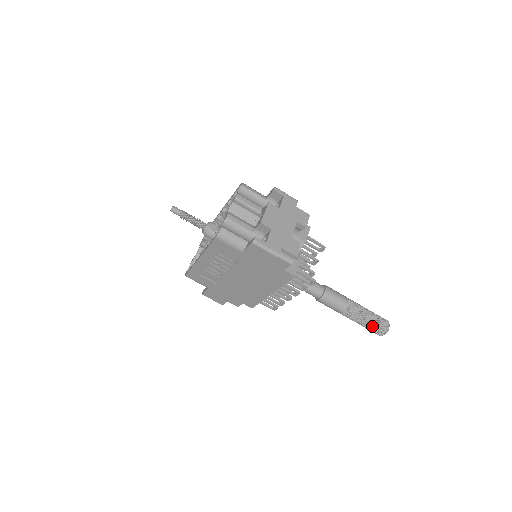
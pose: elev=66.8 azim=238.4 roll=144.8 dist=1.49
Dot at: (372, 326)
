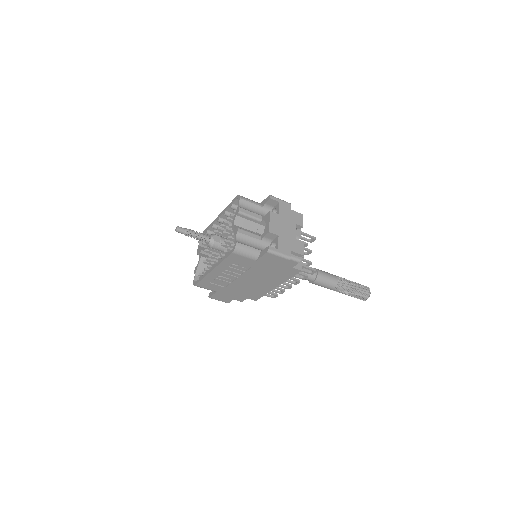
Dot at: (357, 294)
